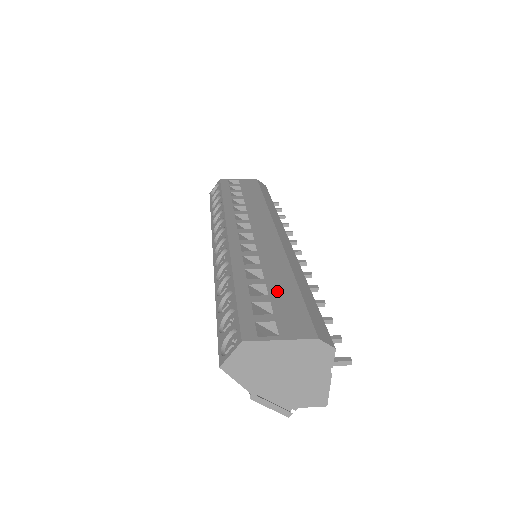
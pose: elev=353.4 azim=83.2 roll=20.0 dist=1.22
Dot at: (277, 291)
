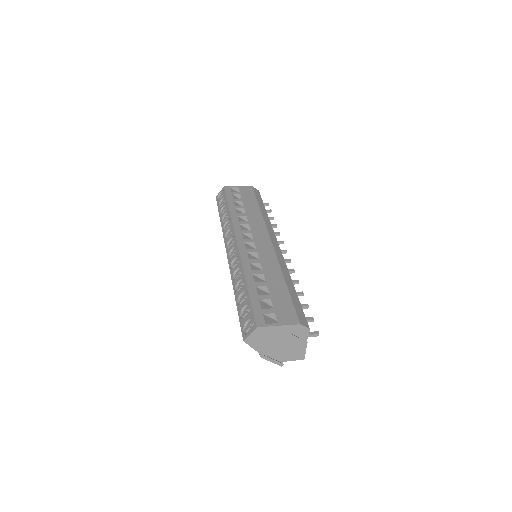
Dot at: (274, 291)
